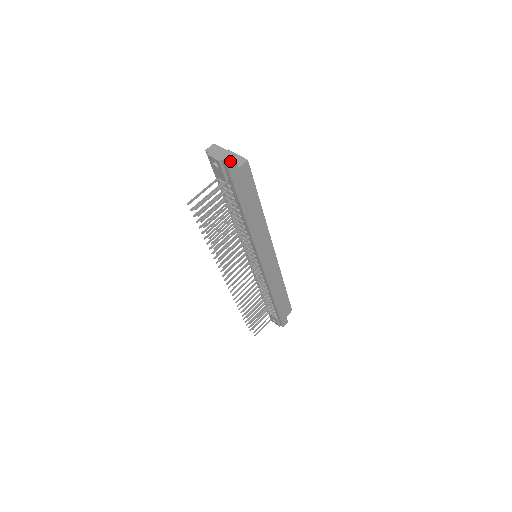
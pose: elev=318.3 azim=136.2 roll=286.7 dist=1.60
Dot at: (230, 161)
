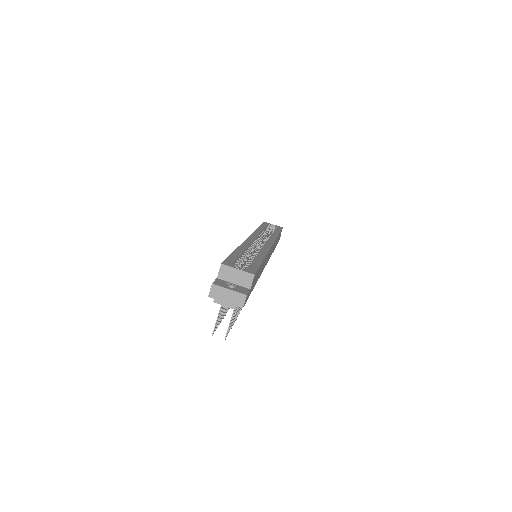
Dot at: (245, 301)
